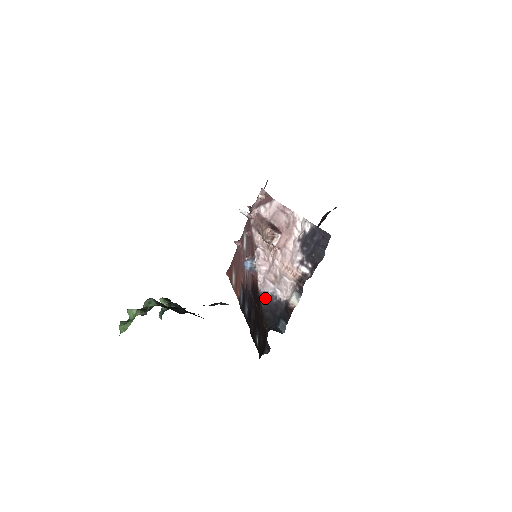
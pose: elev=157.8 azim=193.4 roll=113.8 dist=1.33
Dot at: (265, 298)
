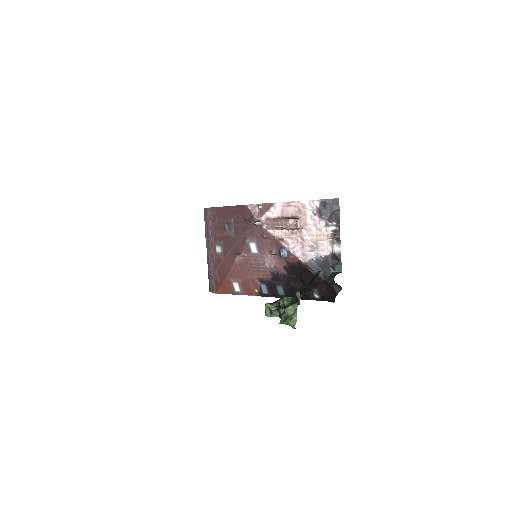
Dot at: (313, 263)
